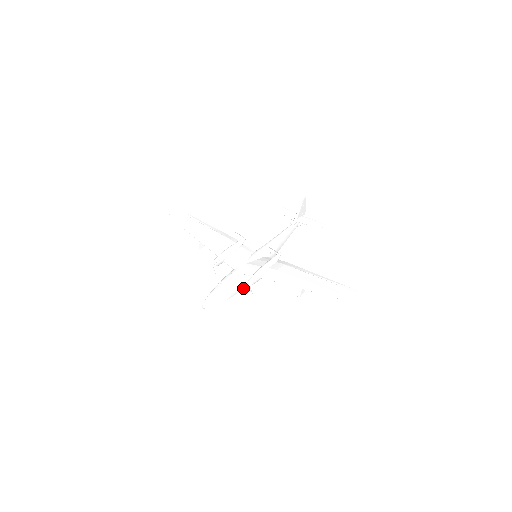
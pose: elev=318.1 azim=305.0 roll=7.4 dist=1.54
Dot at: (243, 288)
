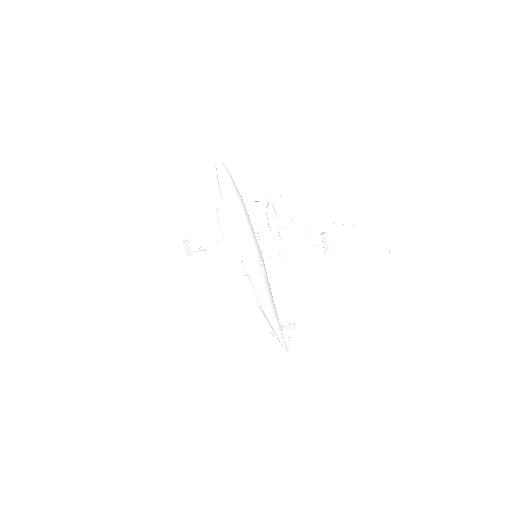
Dot at: (244, 227)
